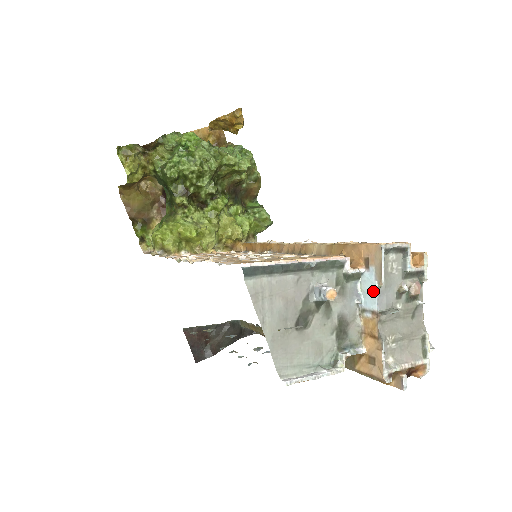
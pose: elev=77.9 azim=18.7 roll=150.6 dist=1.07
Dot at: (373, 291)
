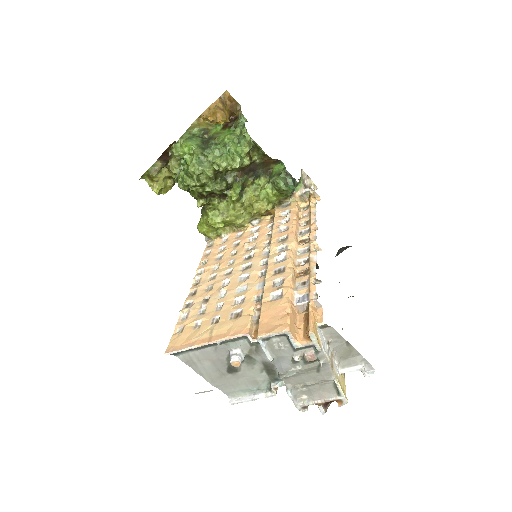
Dot at: occluded
